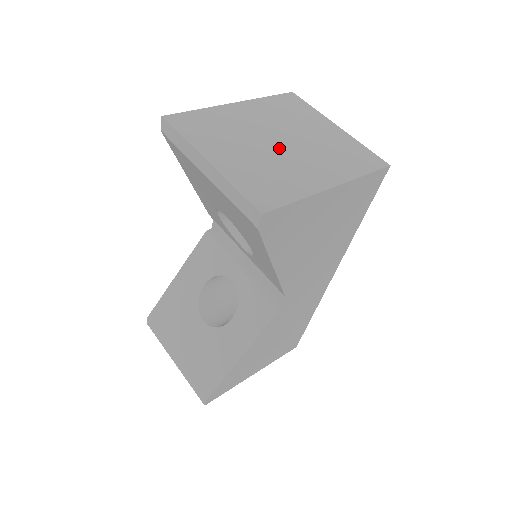
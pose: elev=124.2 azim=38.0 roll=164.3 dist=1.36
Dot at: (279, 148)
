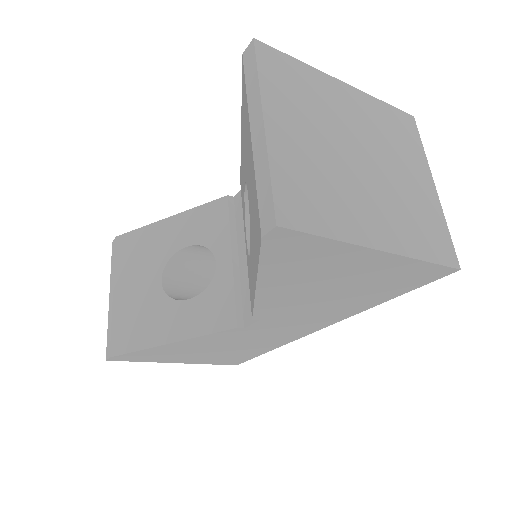
Dot at: (355, 165)
